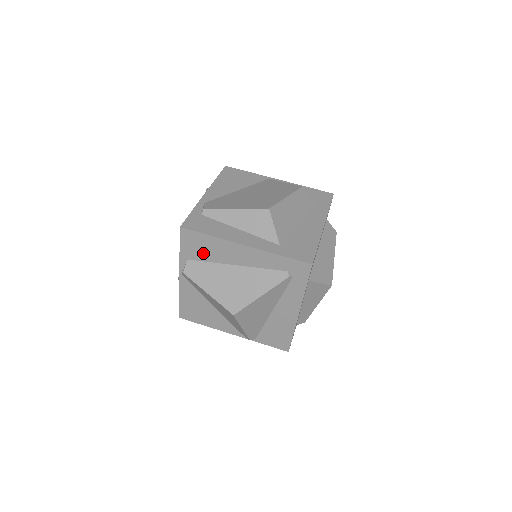
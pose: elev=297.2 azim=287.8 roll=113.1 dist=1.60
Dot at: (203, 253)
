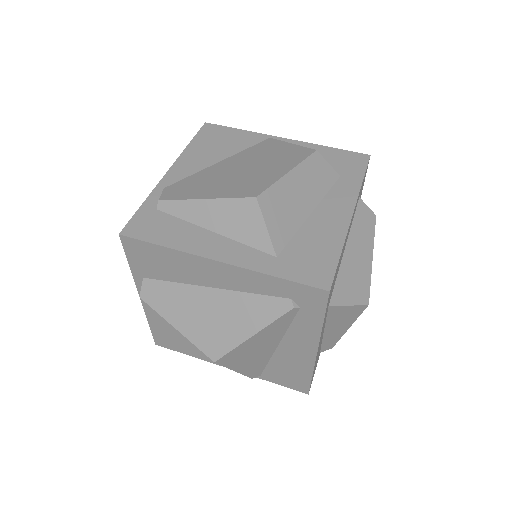
Dot at: (162, 270)
